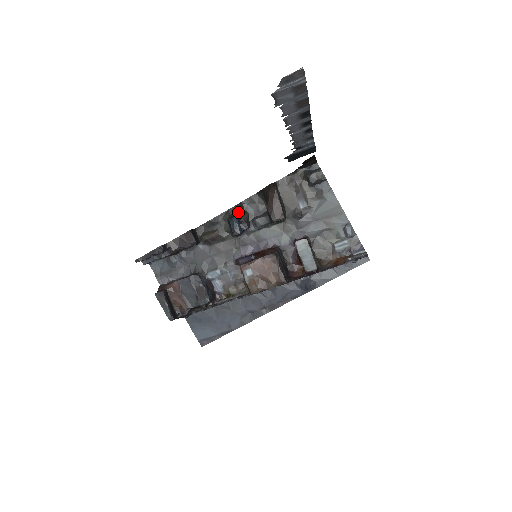
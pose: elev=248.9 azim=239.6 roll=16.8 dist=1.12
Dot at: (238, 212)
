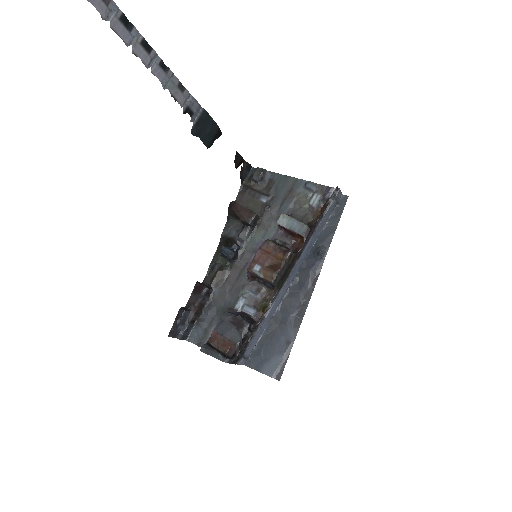
Dot at: (224, 244)
